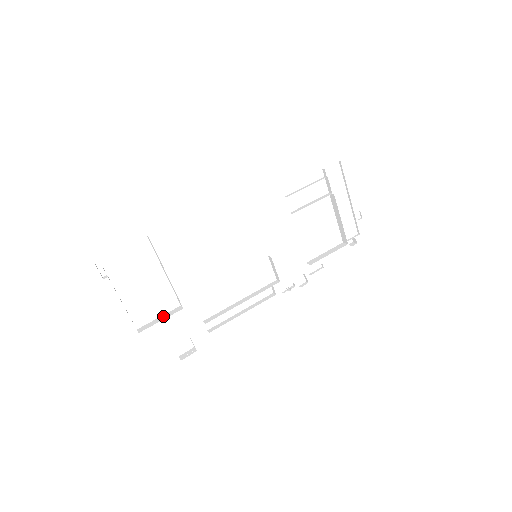
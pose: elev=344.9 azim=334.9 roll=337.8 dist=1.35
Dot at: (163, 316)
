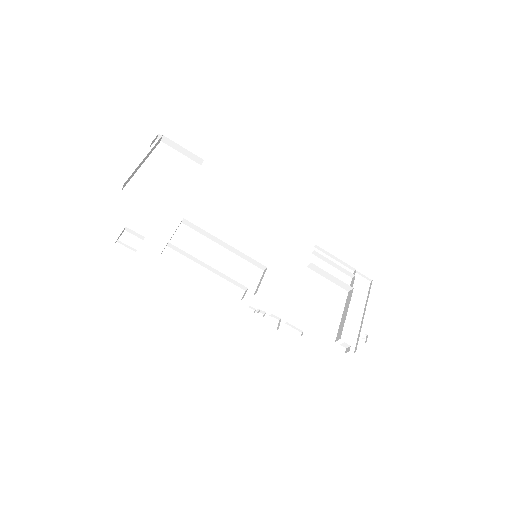
Dot at: occluded
